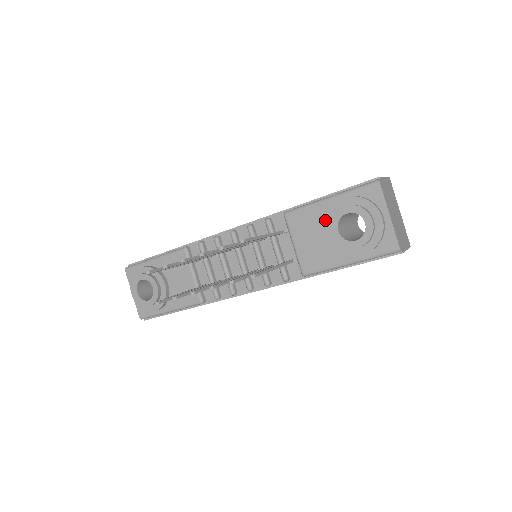
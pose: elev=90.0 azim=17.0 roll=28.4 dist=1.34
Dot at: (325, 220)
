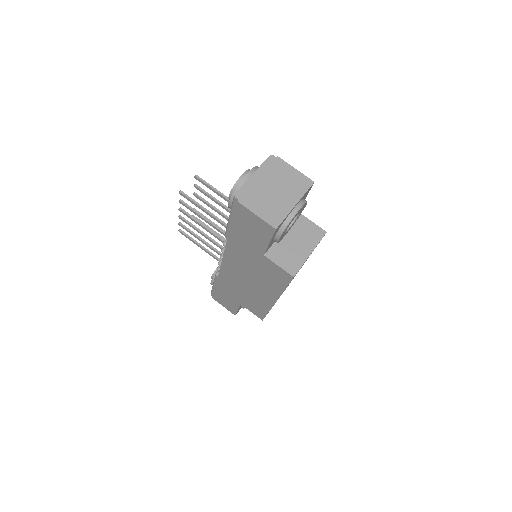
Dot at: occluded
